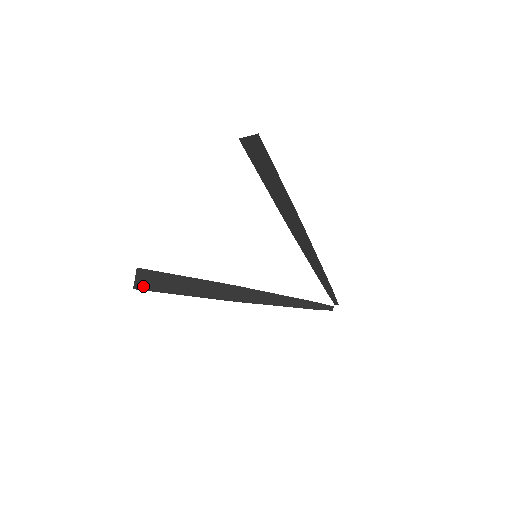
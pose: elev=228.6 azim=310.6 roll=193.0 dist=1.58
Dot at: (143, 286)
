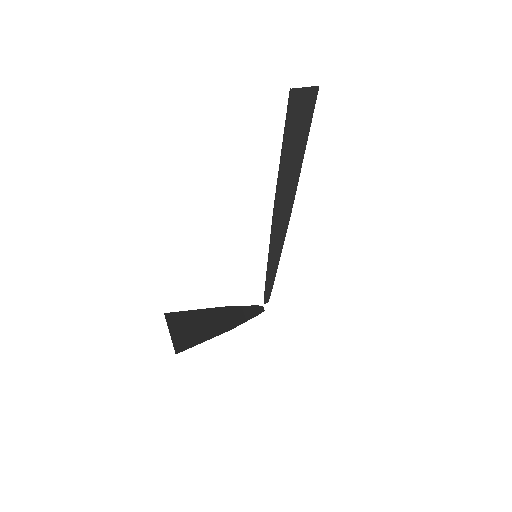
Dot at: (180, 344)
